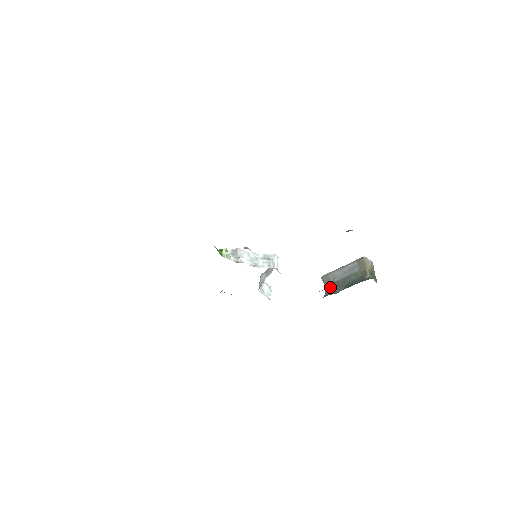
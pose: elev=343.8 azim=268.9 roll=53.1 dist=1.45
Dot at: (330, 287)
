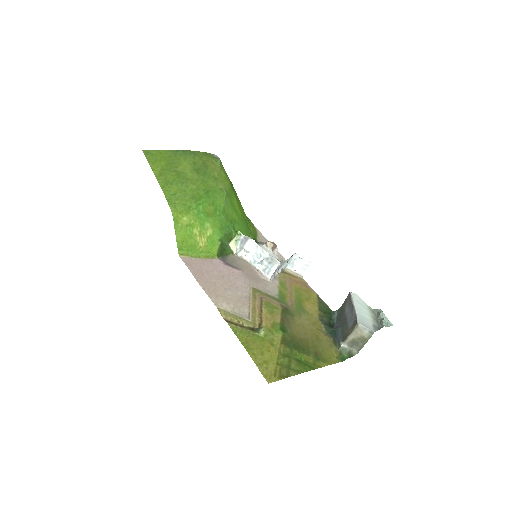
Dot at: (341, 310)
